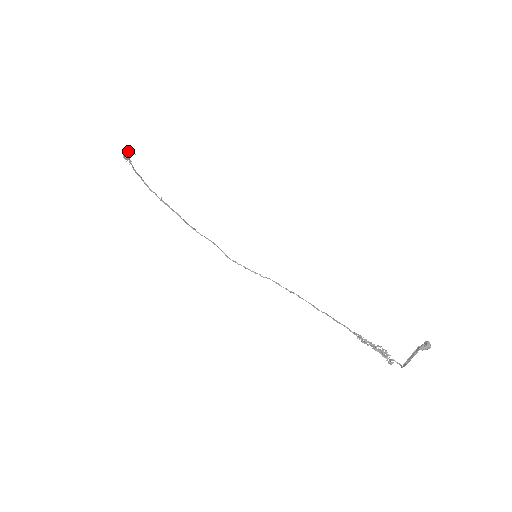
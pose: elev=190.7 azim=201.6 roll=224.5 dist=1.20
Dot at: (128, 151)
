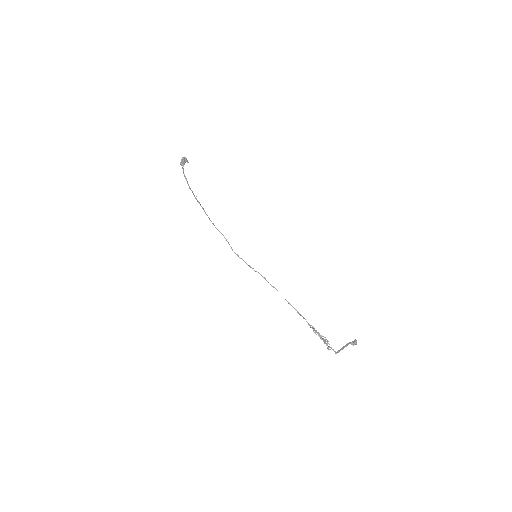
Dot at: (184, 160)
